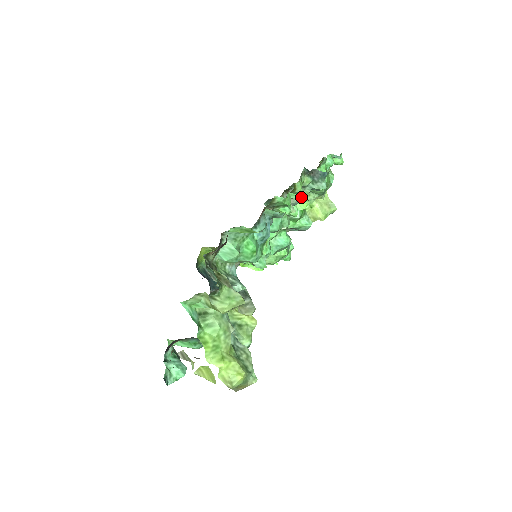
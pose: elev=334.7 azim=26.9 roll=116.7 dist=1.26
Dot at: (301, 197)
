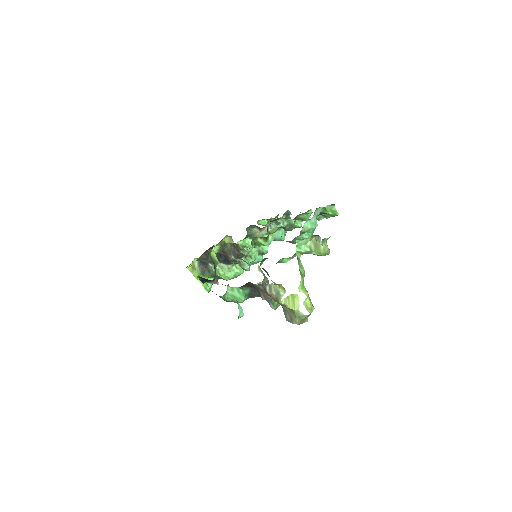
Dot at: occluded
